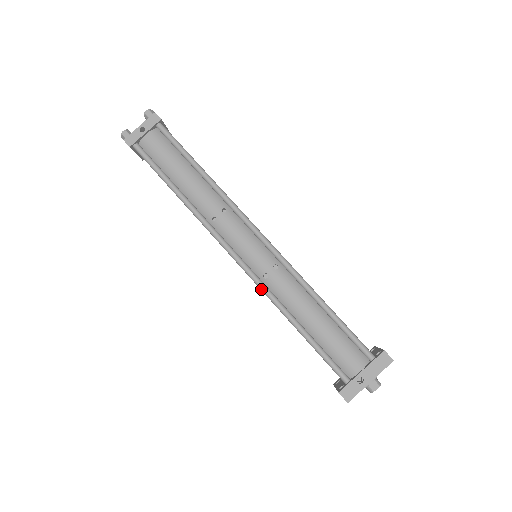
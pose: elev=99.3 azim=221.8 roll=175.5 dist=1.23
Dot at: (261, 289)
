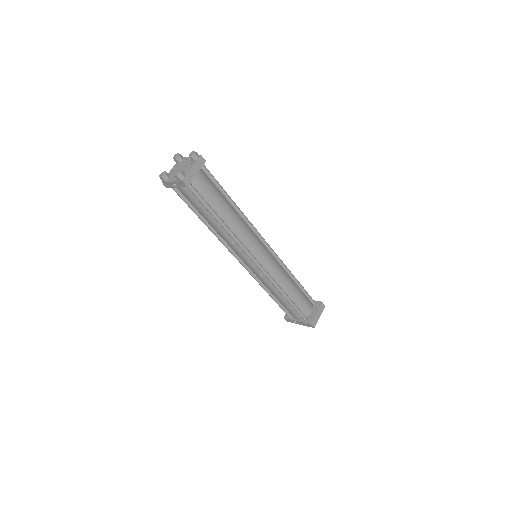
Dot at: (252, 276)
